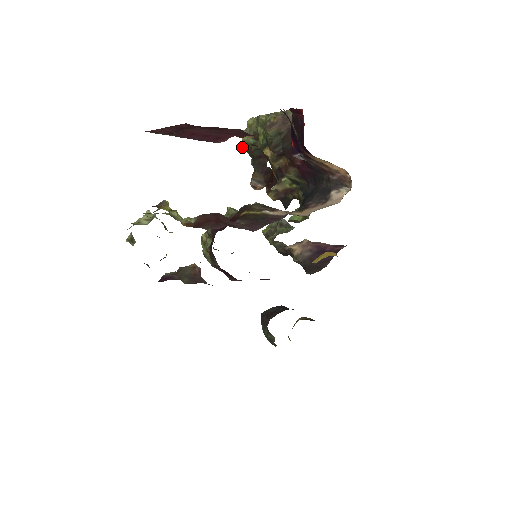
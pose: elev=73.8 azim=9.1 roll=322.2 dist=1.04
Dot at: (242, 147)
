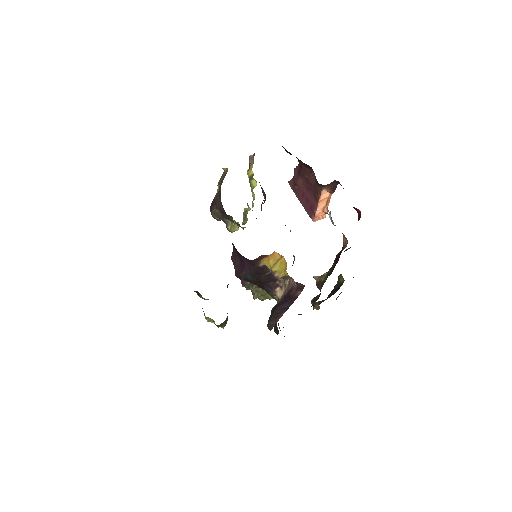
Dot at: occluded
